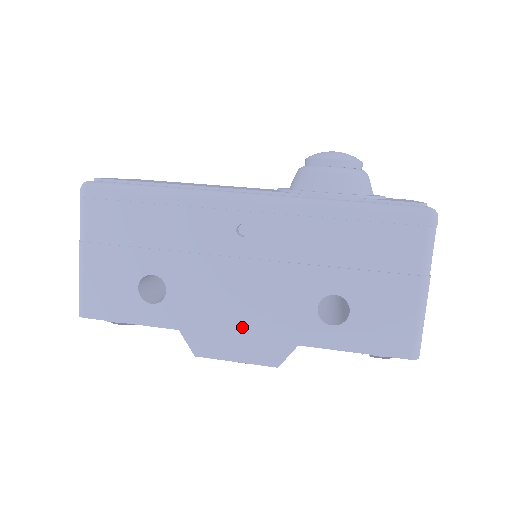
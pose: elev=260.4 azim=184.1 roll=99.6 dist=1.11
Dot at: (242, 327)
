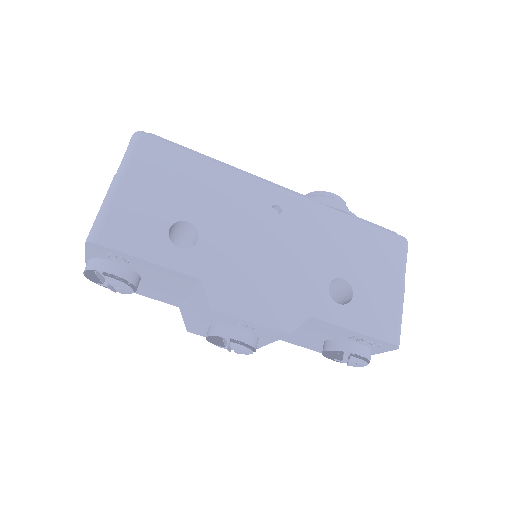
Dot at: (263, 289)
